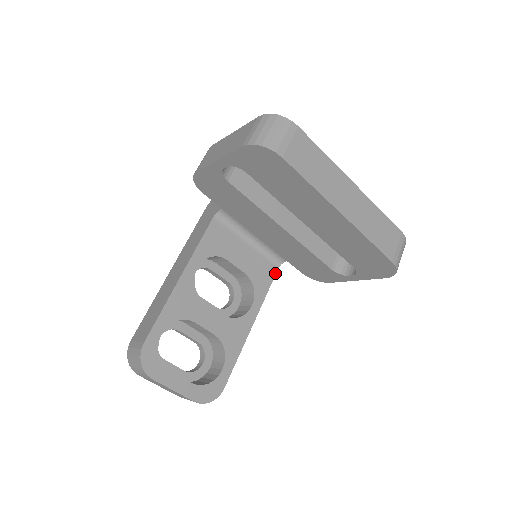
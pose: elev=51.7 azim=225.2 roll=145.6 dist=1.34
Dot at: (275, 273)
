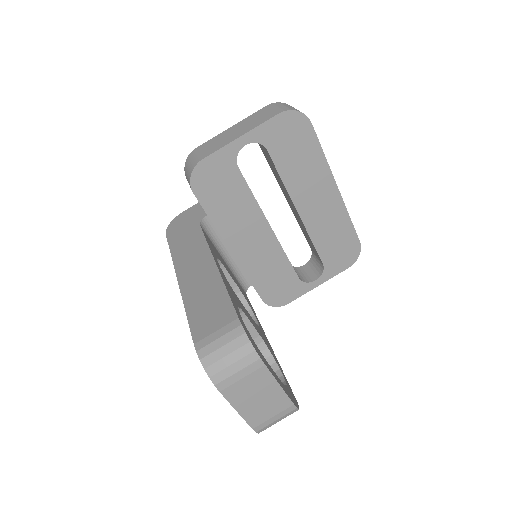
Dot at: (247, 297)
